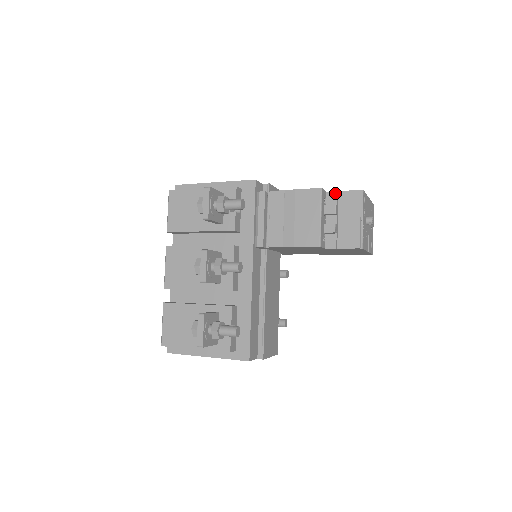
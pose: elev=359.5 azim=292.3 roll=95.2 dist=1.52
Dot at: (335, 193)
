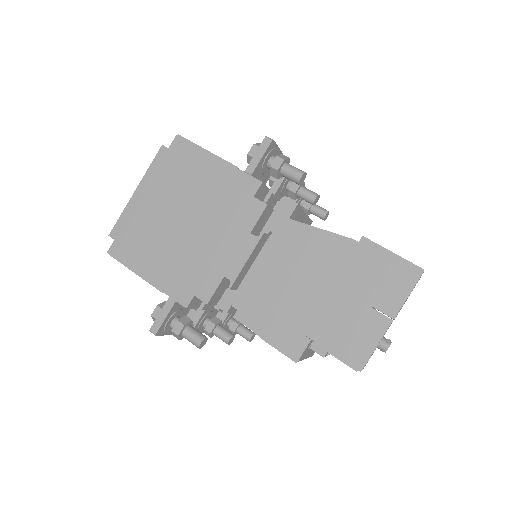
Dot at: (323, 347)
